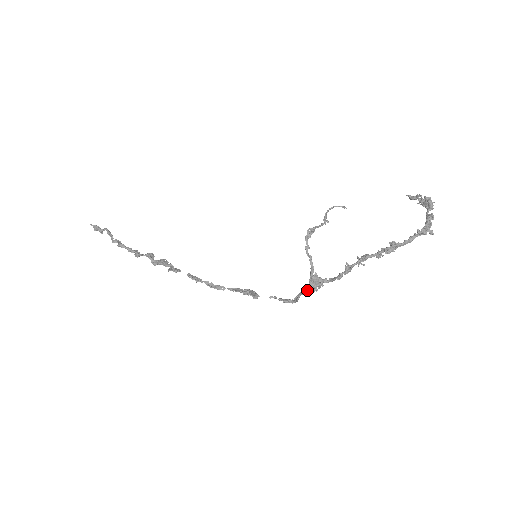
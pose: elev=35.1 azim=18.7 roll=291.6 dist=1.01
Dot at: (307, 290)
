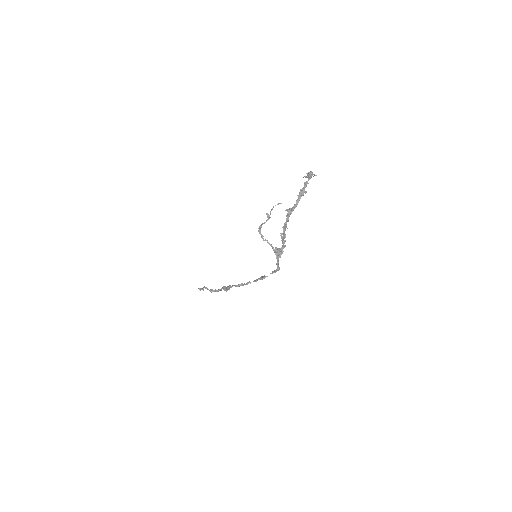
Dot at: (277, 259)
